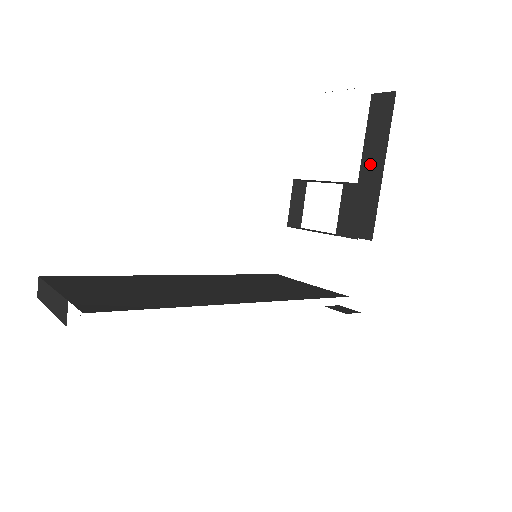
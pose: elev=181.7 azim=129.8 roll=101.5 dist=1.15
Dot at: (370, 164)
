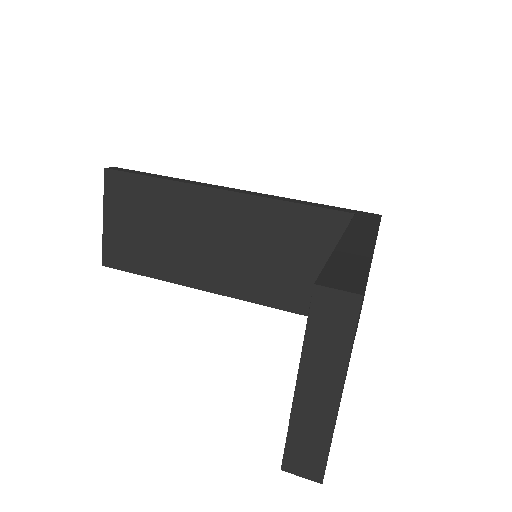
Dot at: occluded
